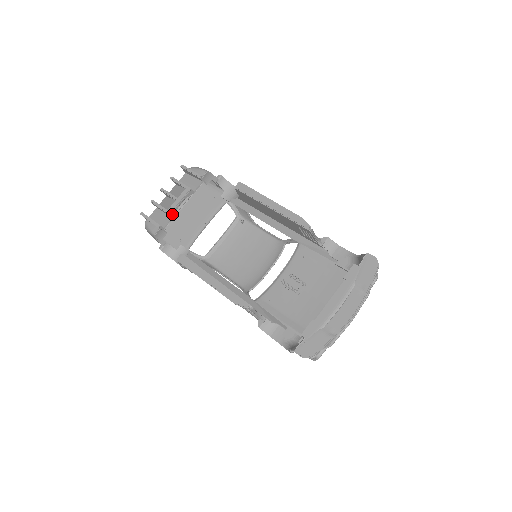
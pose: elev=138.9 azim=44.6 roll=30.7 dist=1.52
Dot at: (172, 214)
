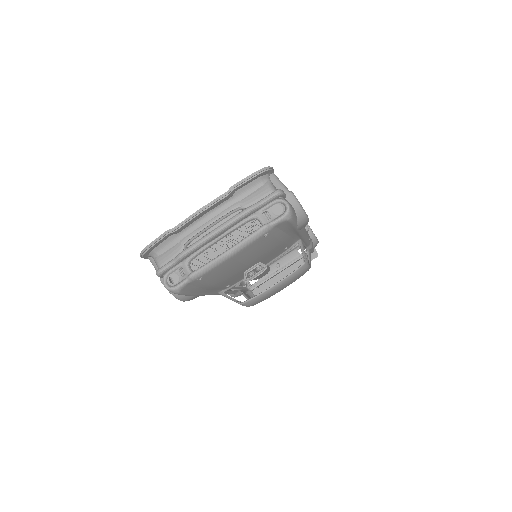
Dot at: occluded
